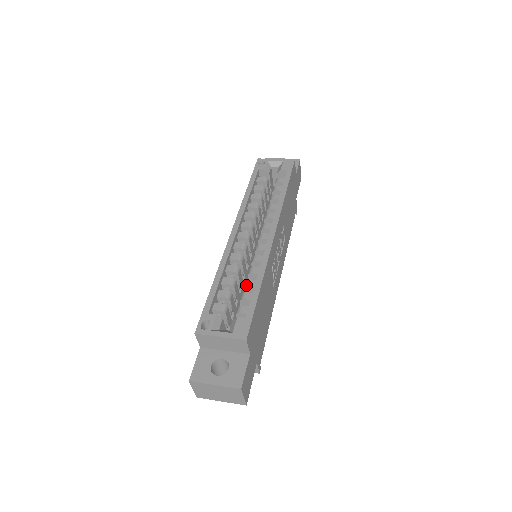
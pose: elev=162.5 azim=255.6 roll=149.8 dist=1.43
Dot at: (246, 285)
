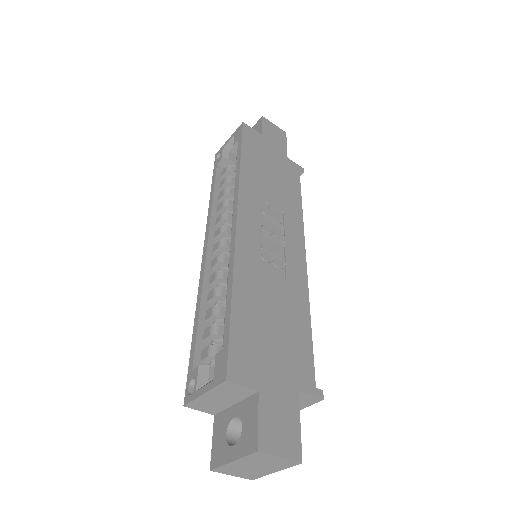
Dot at: occluded
